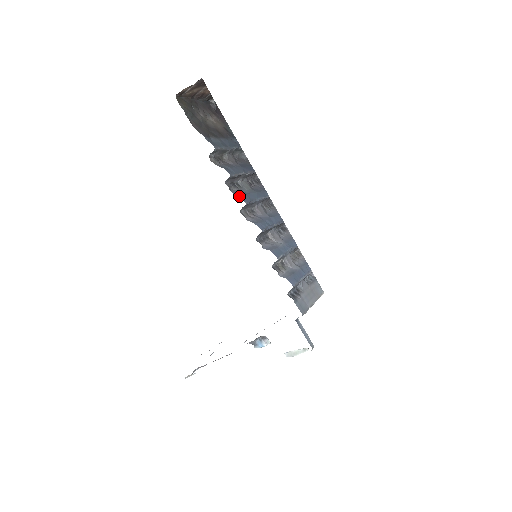
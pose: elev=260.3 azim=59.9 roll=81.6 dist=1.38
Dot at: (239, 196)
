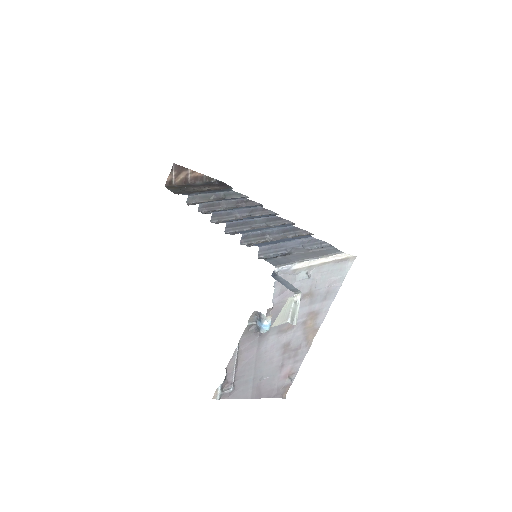
Dot at: occluded
